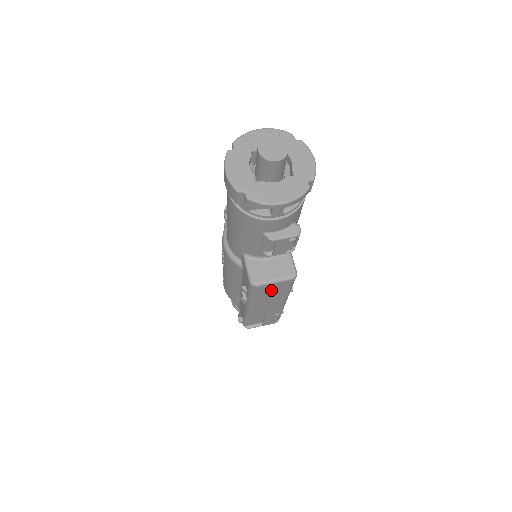
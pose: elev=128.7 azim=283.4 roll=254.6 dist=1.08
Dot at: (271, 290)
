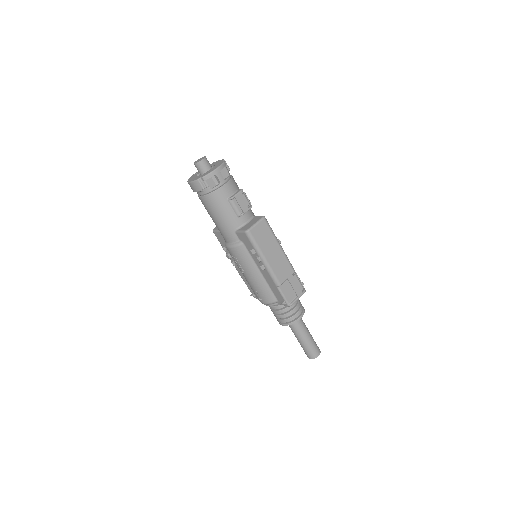
Dot at: (262, 235)
